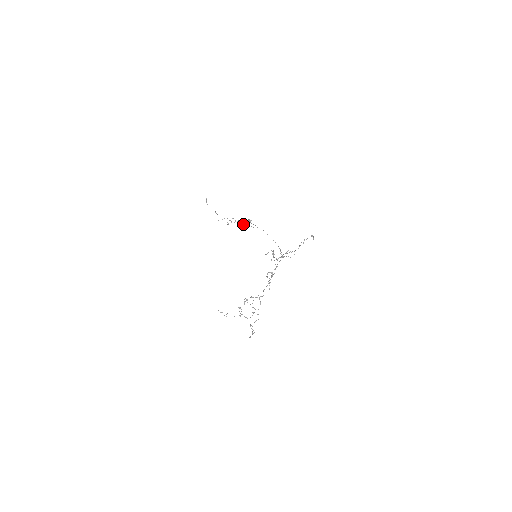
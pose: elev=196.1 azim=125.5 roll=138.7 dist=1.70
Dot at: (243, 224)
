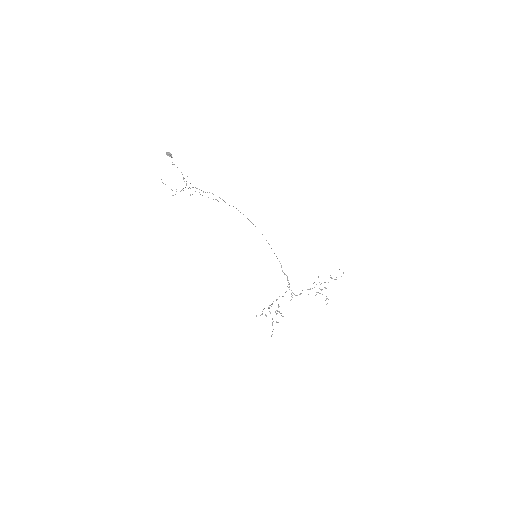
Dot at: occluded
